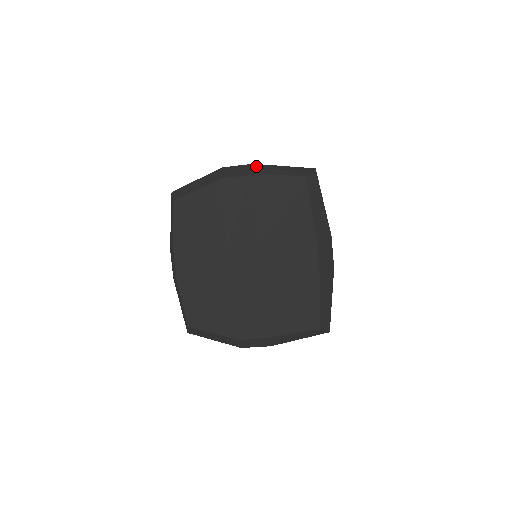
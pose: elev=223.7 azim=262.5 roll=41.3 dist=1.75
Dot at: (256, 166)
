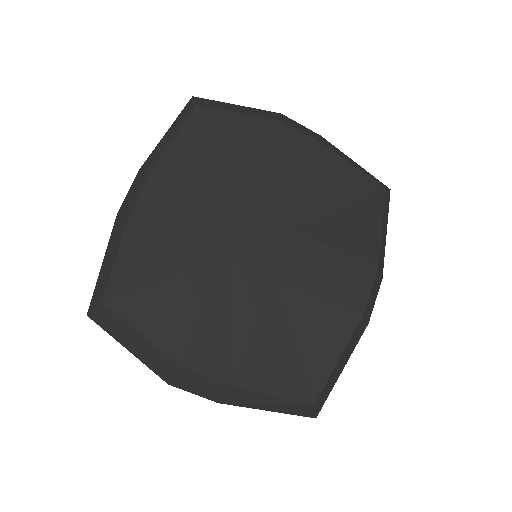
Dot at: (325, 140)
